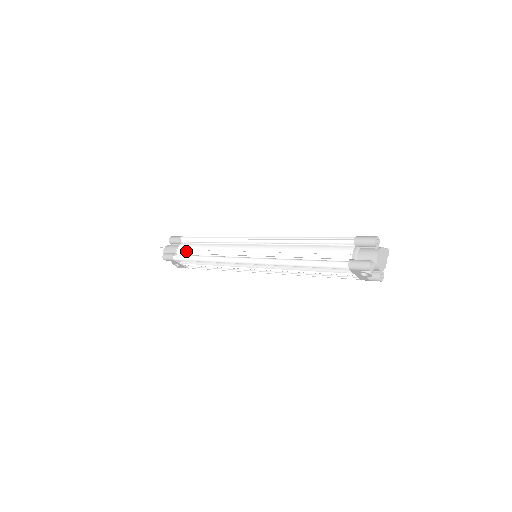
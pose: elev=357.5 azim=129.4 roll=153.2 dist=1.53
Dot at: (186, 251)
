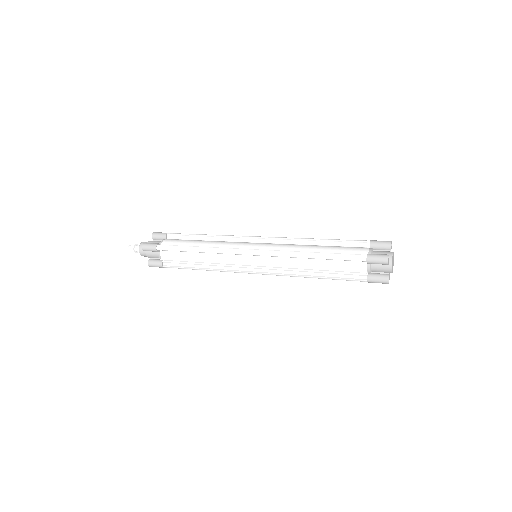
Dot at: (174, 260)
